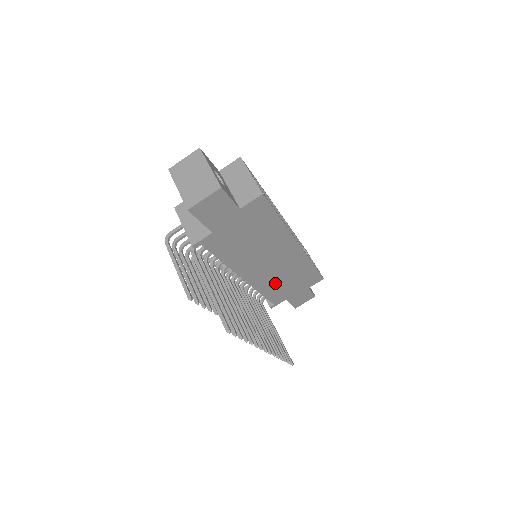
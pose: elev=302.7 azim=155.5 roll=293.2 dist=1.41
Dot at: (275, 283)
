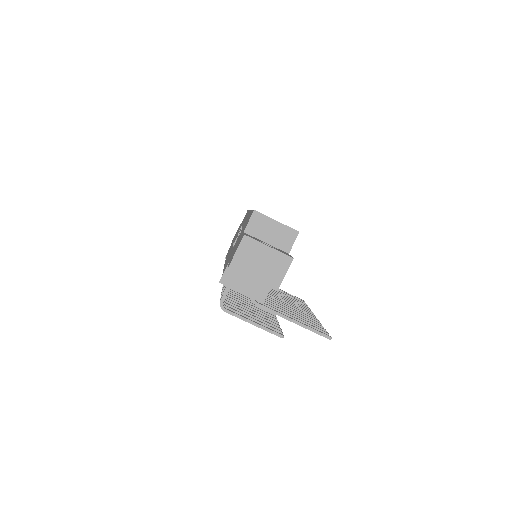
Dot at: occluded
